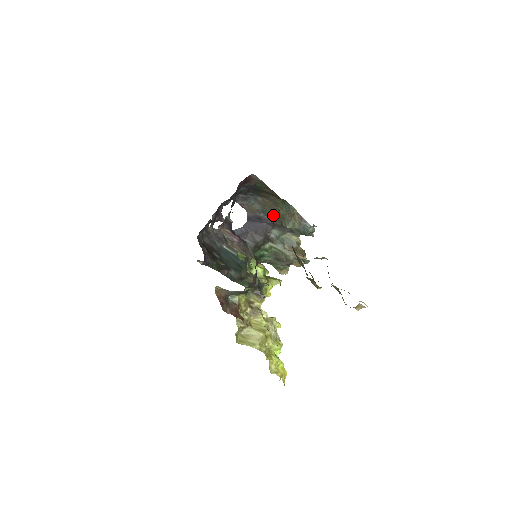
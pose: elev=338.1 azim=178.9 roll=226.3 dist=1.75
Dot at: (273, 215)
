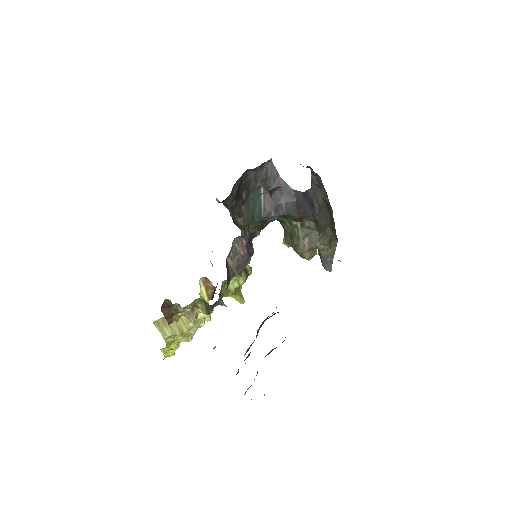
Dot at: (322, 219)
